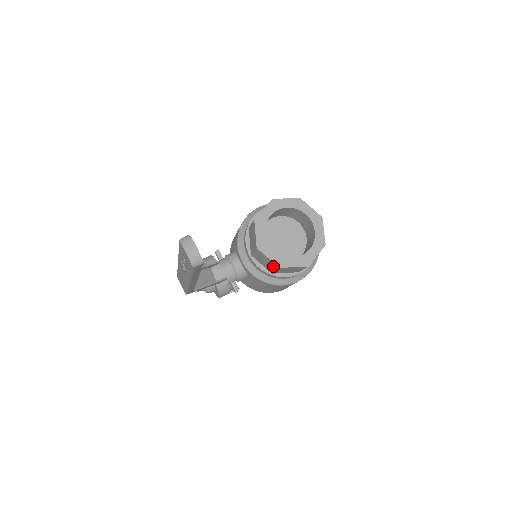
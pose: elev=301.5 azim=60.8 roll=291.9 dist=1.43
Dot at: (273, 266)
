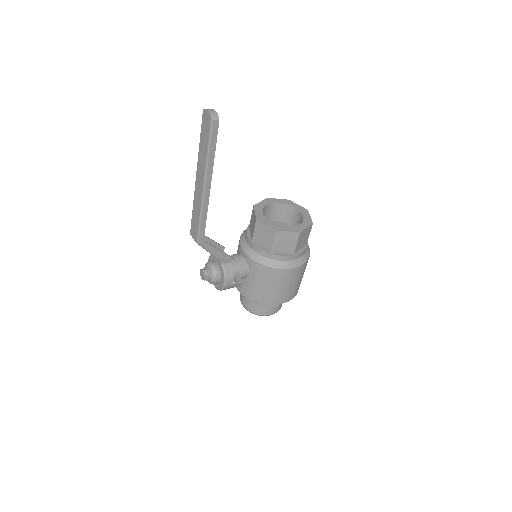
Dot at: (271, 235)
